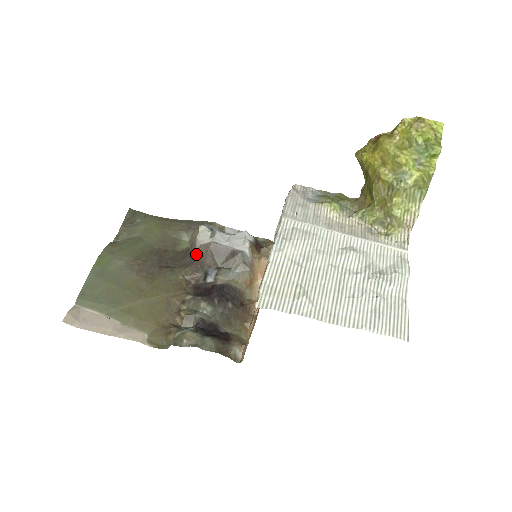
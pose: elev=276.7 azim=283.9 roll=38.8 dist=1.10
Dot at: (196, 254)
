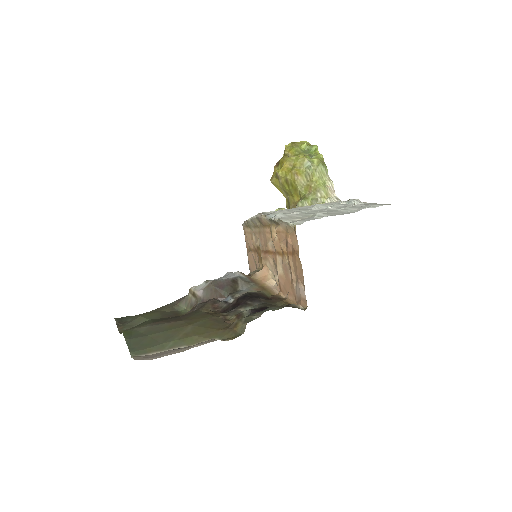
Dot at: (203, 299)
